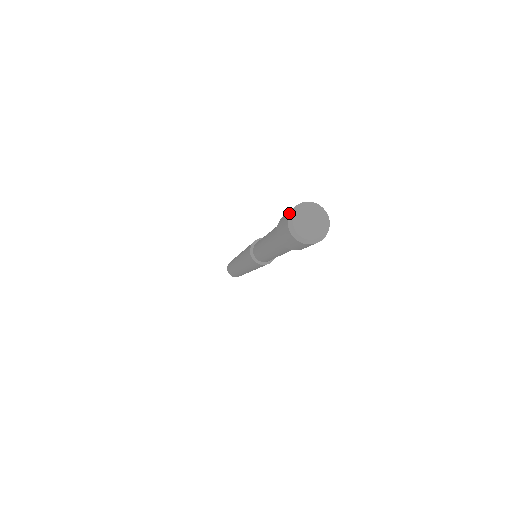
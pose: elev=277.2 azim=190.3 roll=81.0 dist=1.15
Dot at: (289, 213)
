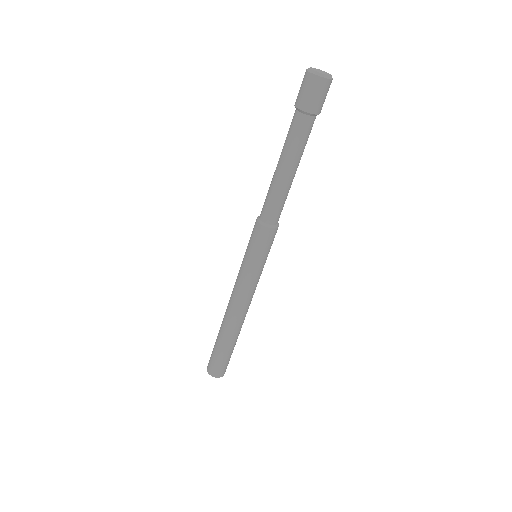
Dot at: (309, 73)
